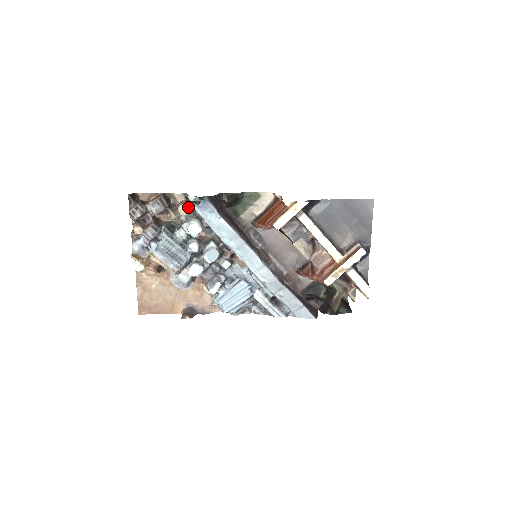
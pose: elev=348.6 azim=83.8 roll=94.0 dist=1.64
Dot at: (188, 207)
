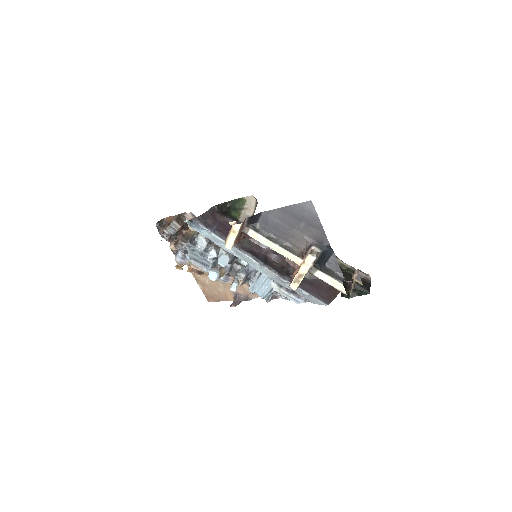
Dot at: occluded
